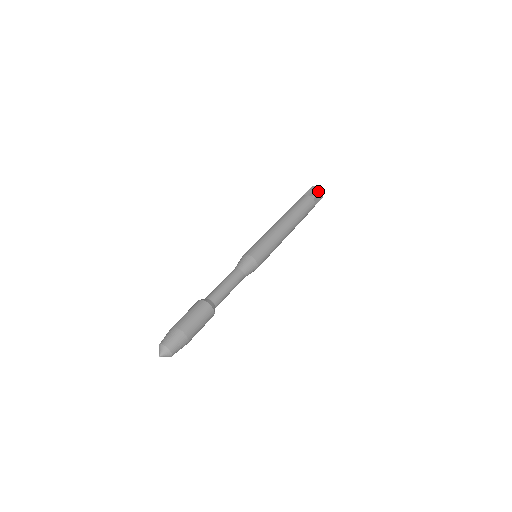
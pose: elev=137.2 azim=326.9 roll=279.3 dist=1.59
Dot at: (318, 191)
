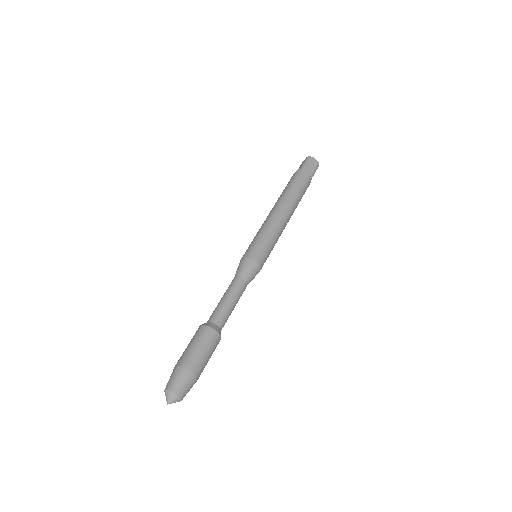
Dot at: (317, 167)
